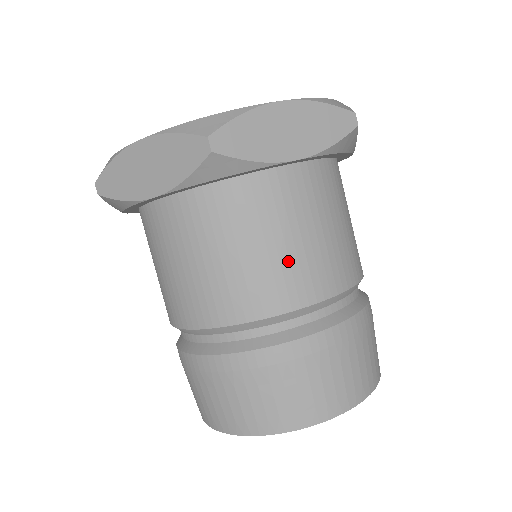
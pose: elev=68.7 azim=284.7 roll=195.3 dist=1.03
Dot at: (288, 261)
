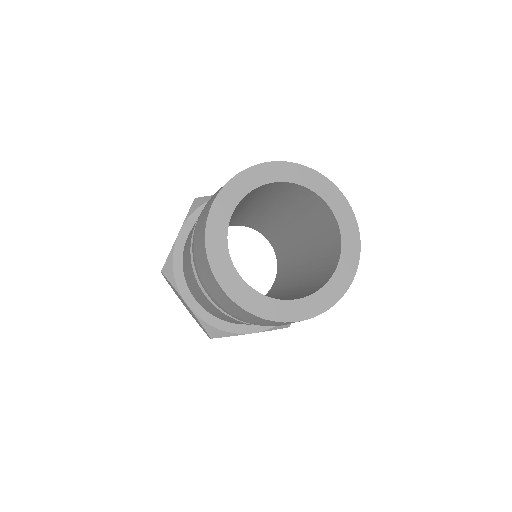
Dot at: occluded
